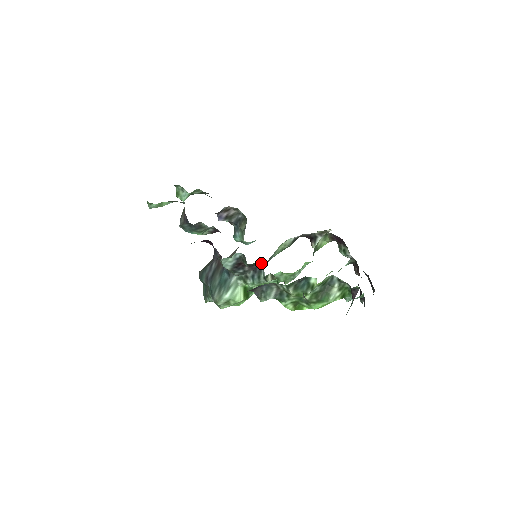
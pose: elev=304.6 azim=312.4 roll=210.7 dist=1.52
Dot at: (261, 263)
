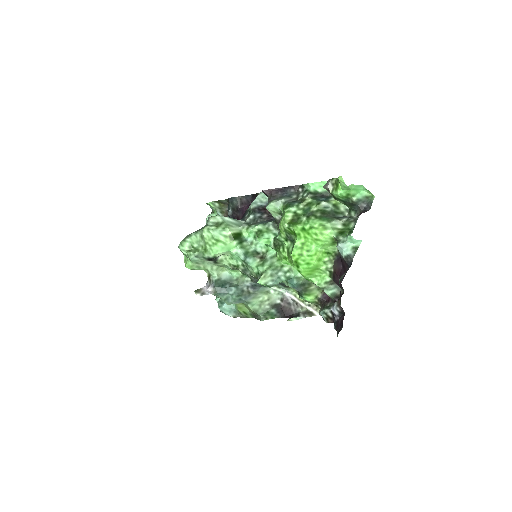
Dot at: occluded
